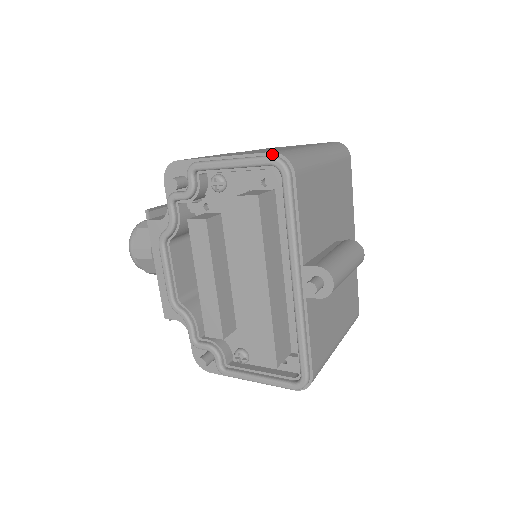
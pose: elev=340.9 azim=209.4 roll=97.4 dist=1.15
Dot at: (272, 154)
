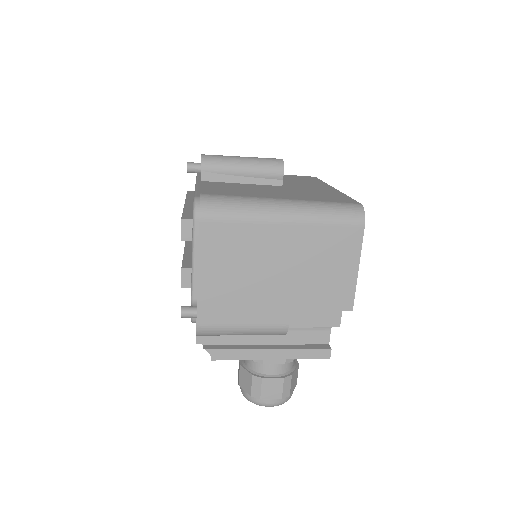
Dot at: occluded
